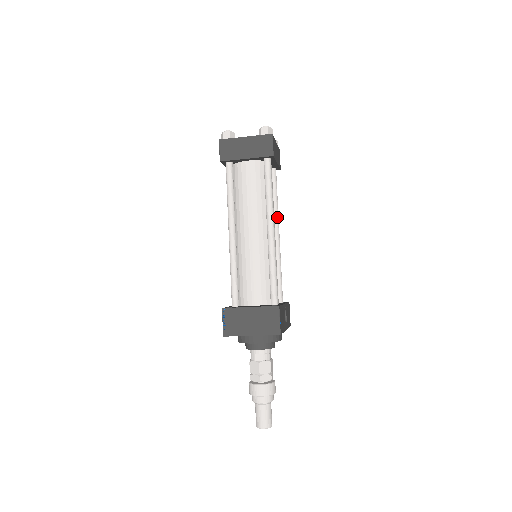
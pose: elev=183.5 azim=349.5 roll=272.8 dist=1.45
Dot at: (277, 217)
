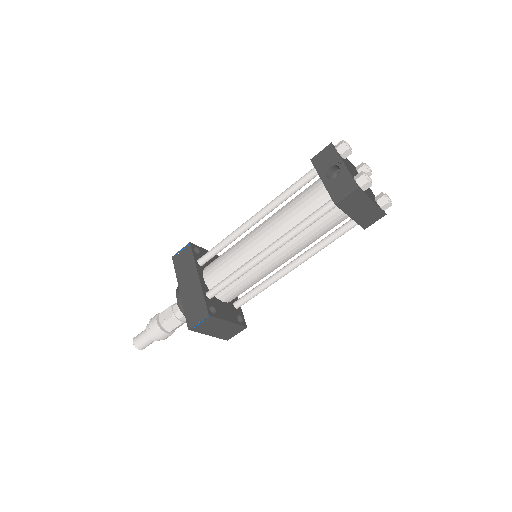
Dot at: occluded
